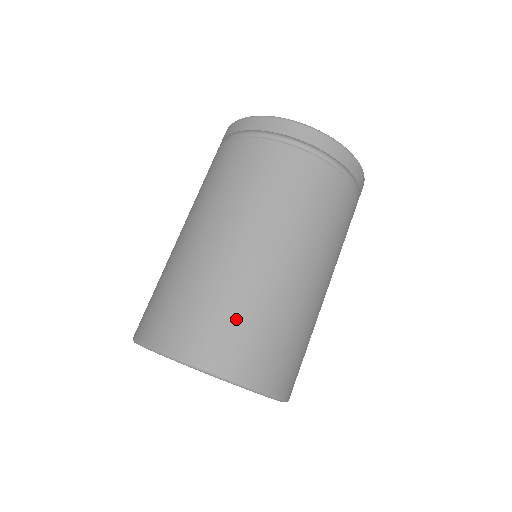
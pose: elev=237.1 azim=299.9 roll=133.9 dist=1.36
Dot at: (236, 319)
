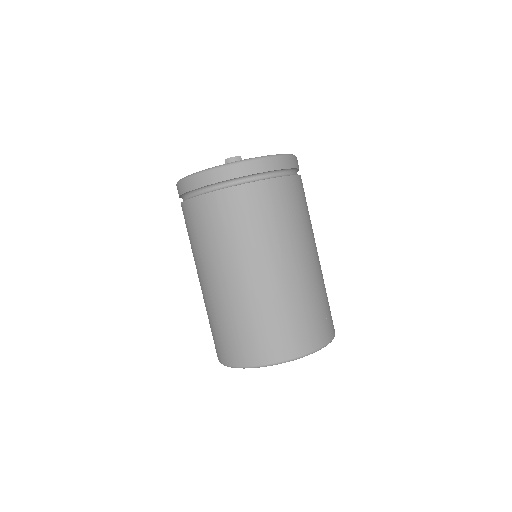
Dot at: (255, 328)
